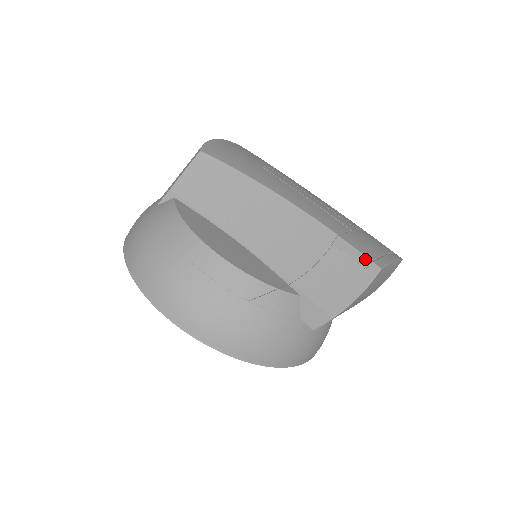
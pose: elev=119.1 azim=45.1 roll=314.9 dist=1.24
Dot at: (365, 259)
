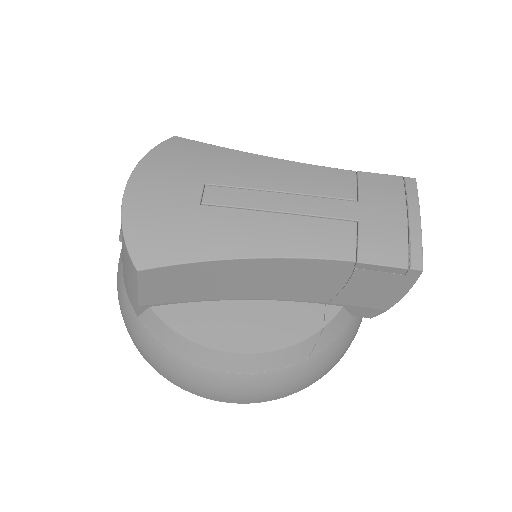
Dot at: (400, 270)
